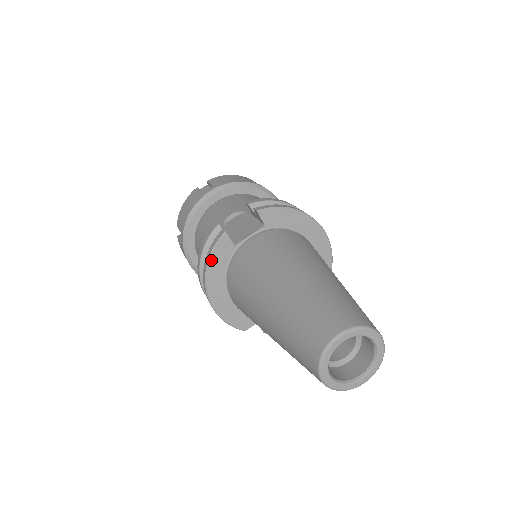
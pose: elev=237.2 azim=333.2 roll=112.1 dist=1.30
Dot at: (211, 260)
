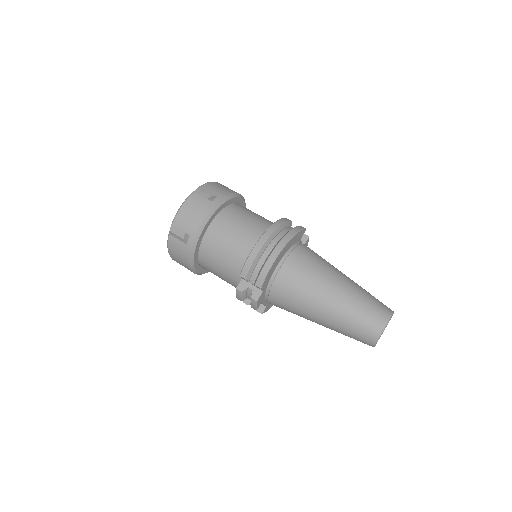
Dot at: (298, 233)
